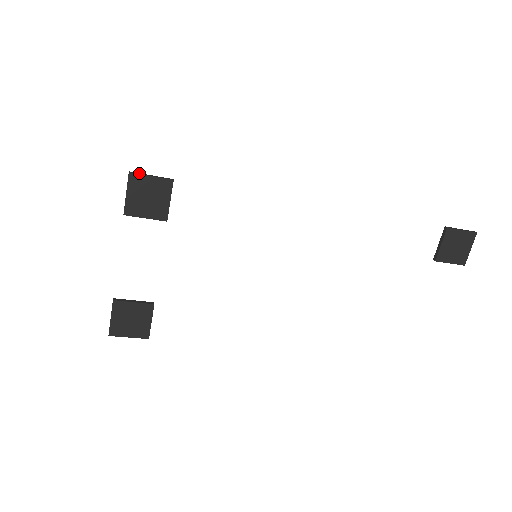
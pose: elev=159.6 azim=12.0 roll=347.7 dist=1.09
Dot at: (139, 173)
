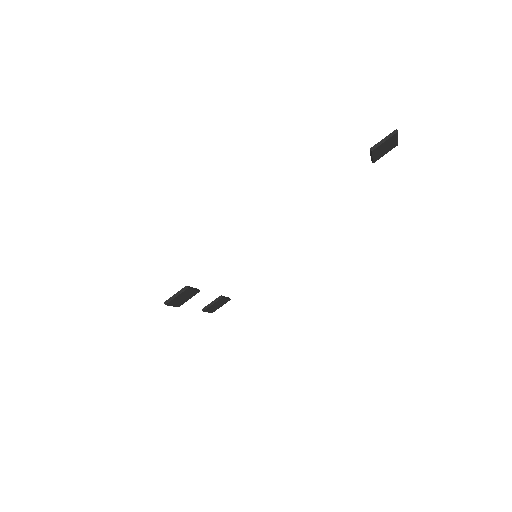
Dot at: (169, 300)
